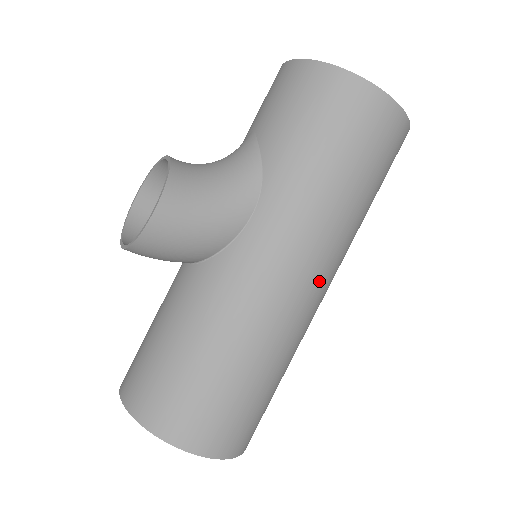
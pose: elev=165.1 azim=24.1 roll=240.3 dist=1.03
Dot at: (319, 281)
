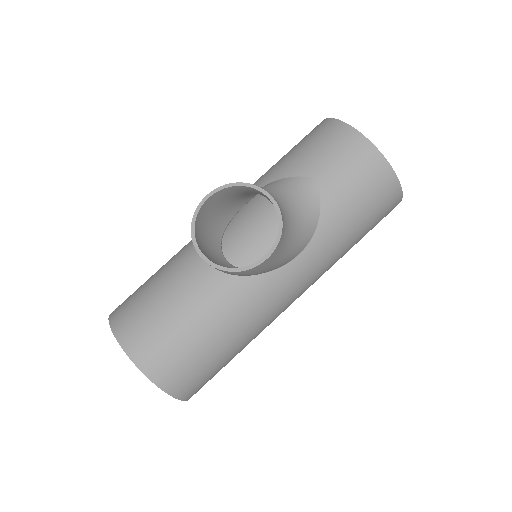
Dot at: occluded
